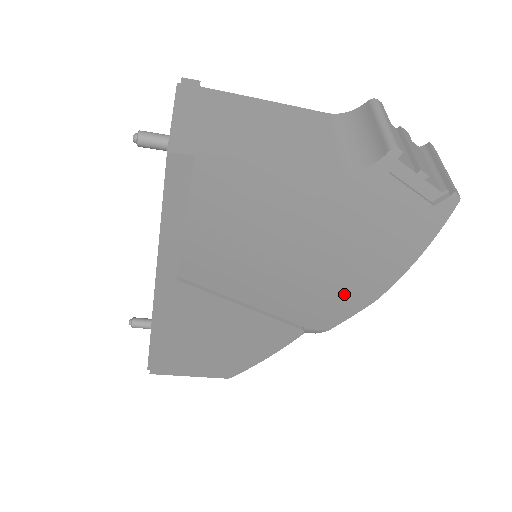
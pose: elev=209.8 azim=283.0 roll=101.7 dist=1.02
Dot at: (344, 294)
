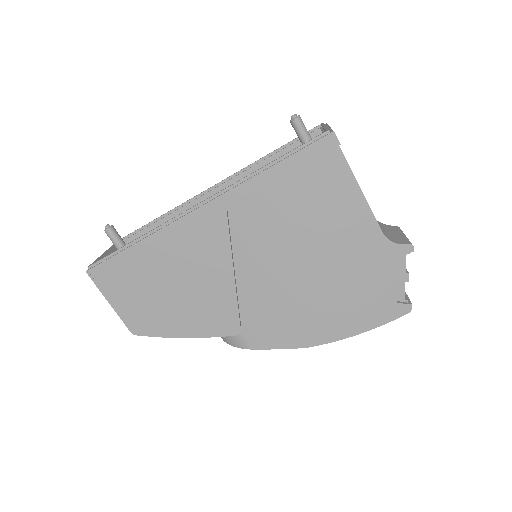
Dot at: (296, 323)
